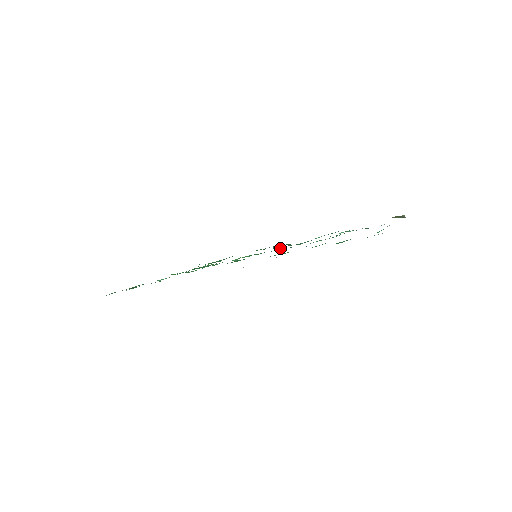
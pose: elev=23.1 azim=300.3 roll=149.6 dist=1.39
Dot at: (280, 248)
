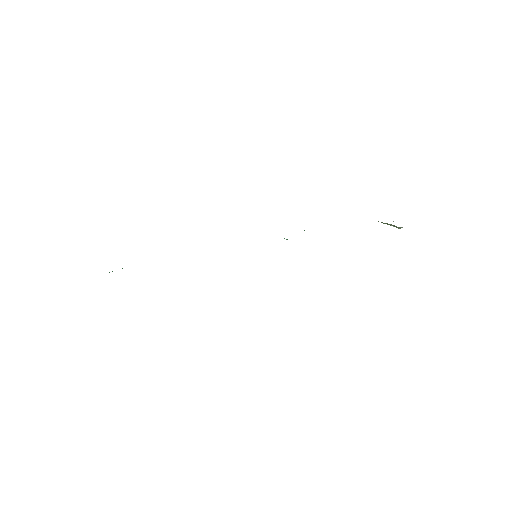
Dot at: occluded
